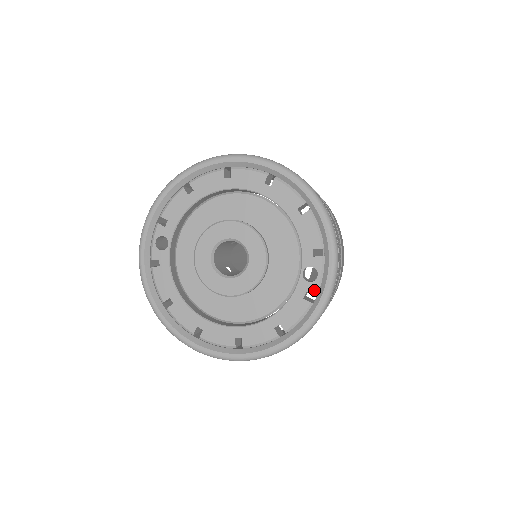
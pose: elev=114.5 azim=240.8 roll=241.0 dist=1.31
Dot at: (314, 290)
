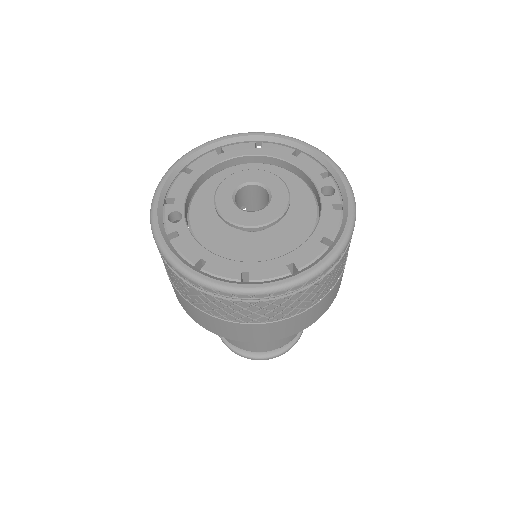
Dot at: (338, 200)
